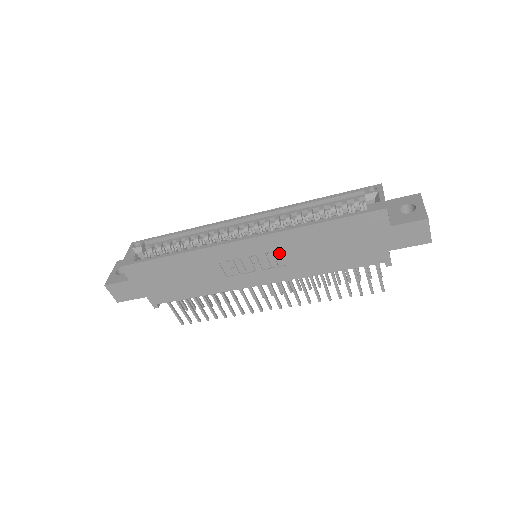
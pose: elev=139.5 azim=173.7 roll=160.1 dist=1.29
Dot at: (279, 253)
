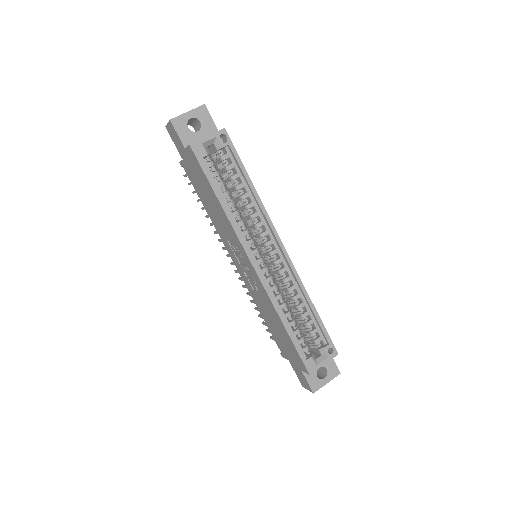
Dot at: (258, 289)
